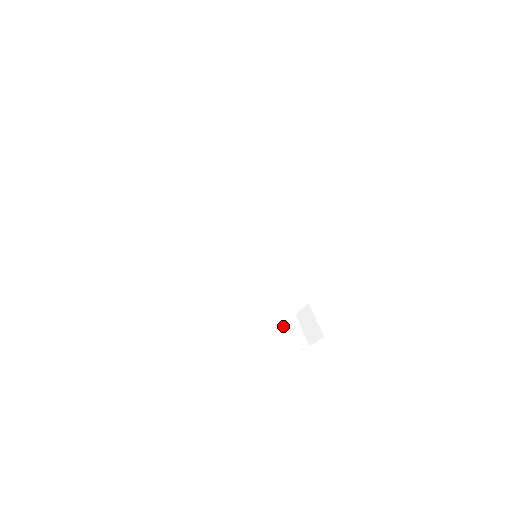
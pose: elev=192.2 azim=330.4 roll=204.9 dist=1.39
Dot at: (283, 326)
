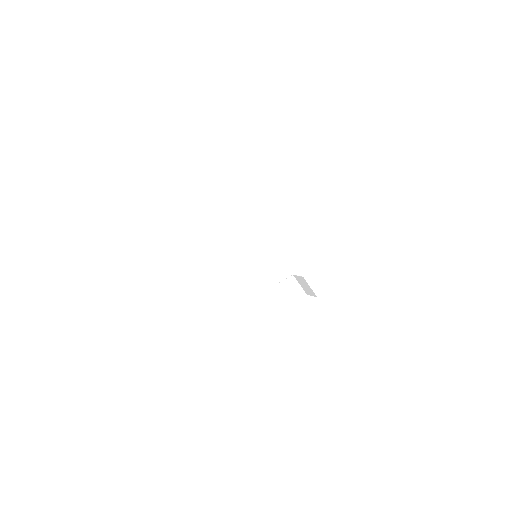
Dot at: (285, 285)
